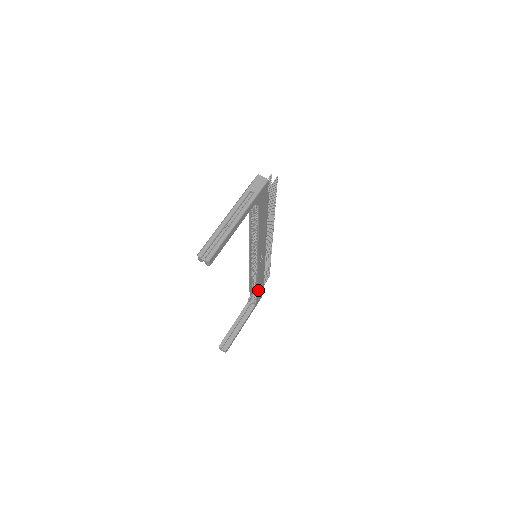
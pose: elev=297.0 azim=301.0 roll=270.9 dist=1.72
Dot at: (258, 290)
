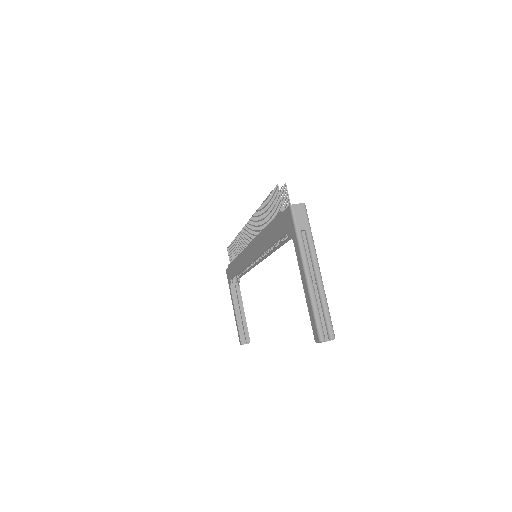
Dot at: occluded
